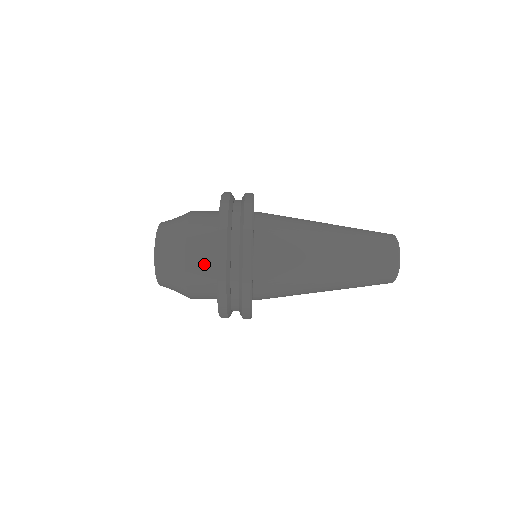
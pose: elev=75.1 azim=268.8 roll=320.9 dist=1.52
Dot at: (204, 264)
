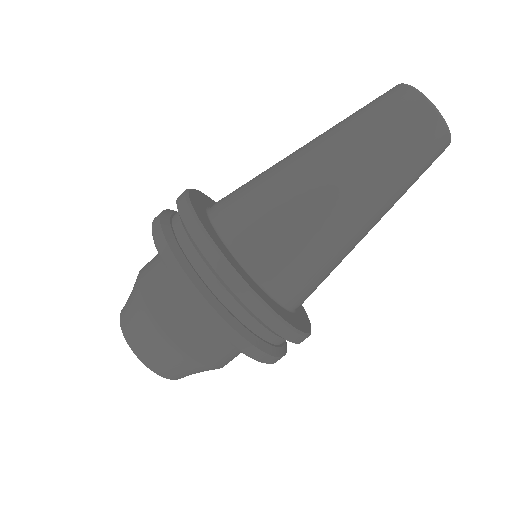
Dot at: (181, 309)
